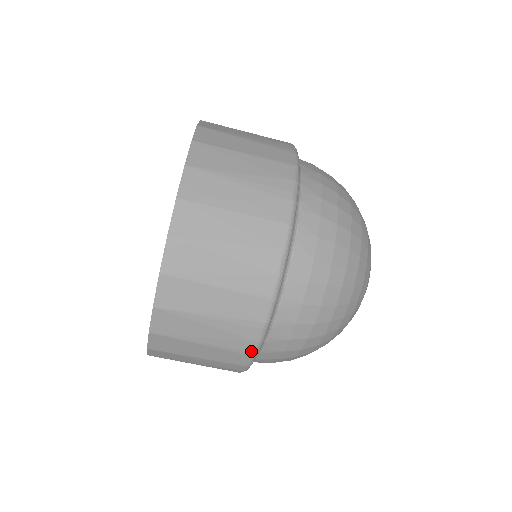
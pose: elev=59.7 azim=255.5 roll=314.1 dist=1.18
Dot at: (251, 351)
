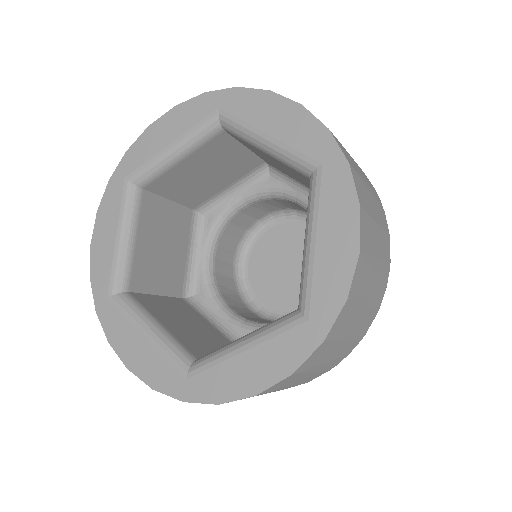
Dot at: occluded
